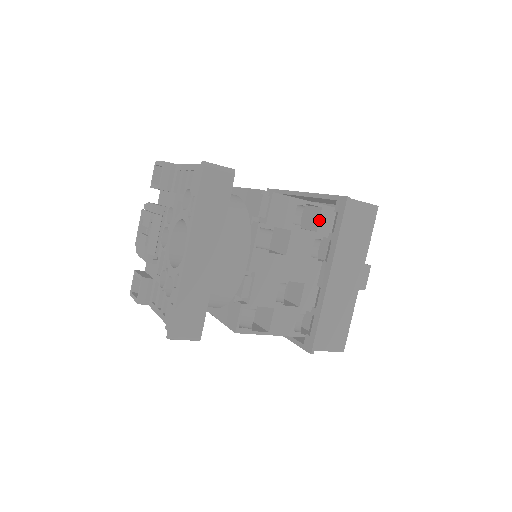
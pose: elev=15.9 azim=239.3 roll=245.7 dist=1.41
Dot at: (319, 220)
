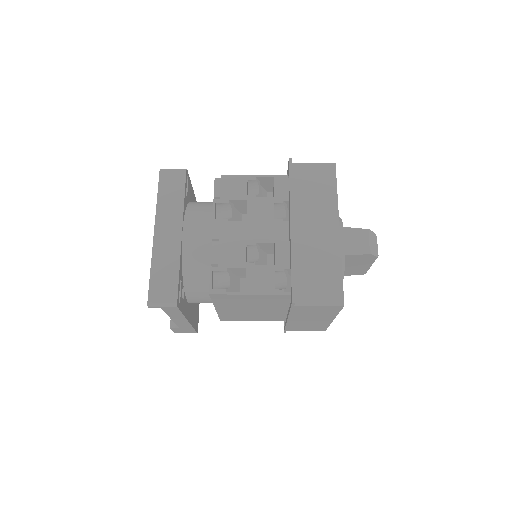
Dot at: (274, 188)
